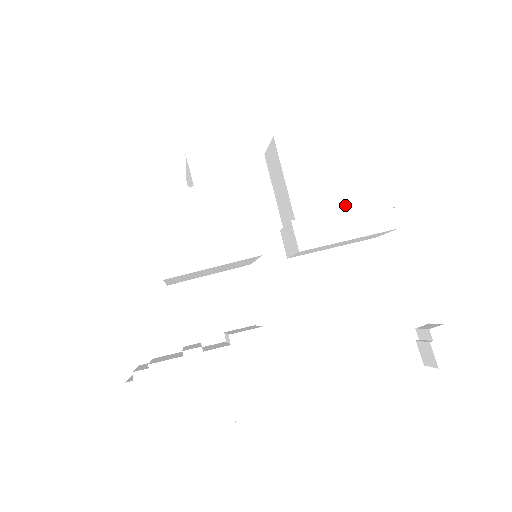
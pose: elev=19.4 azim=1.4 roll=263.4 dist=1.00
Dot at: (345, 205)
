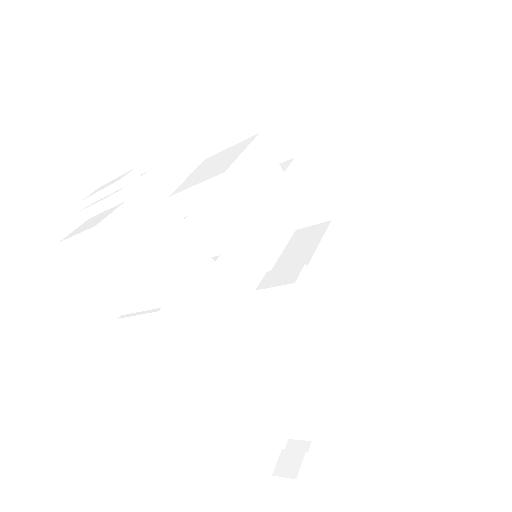
Dot at: (331, 301)
